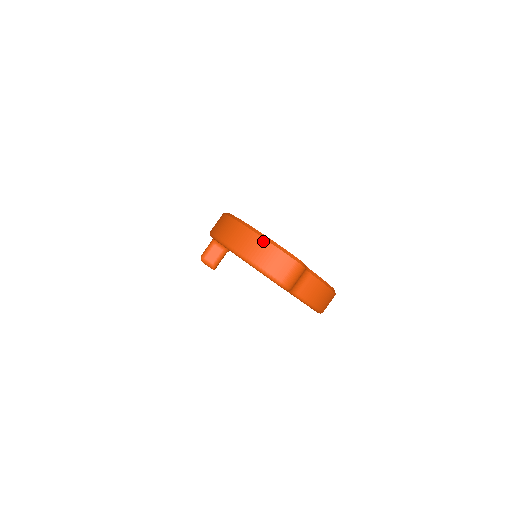
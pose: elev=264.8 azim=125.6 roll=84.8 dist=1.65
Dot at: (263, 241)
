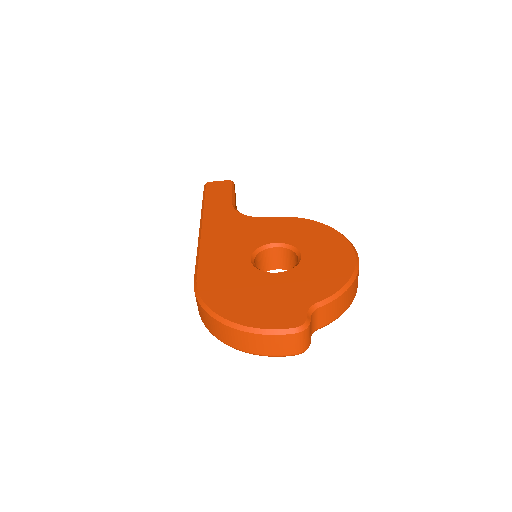
Dot at: (250, 335)
